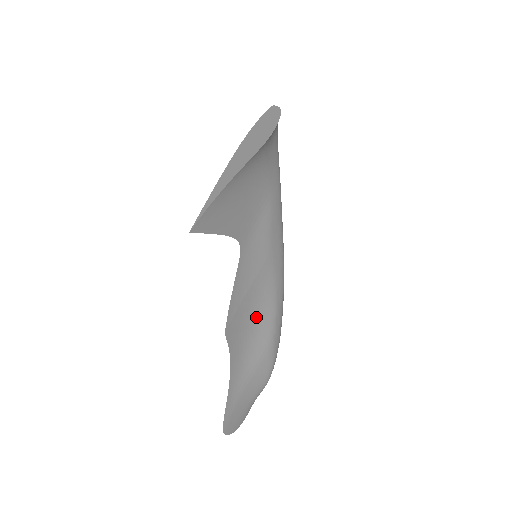
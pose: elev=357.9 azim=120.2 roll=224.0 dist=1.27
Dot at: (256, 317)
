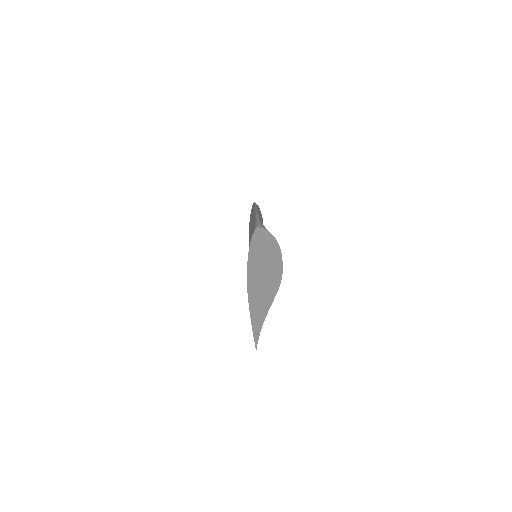
Dot at: occluded
